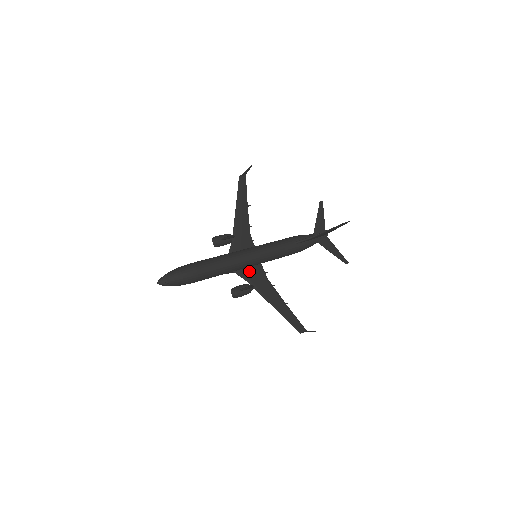
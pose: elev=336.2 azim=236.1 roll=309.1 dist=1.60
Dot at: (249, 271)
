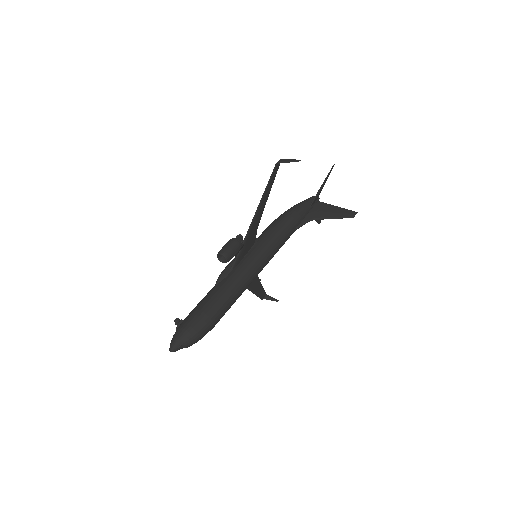
Dot at: occluded
